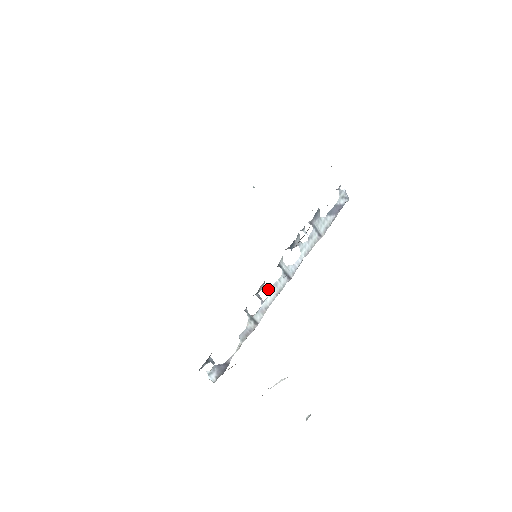
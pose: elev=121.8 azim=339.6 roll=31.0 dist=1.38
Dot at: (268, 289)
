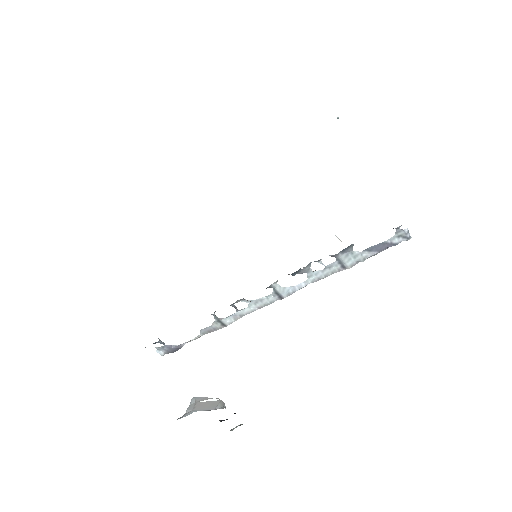
Dot at: (248, 302)
